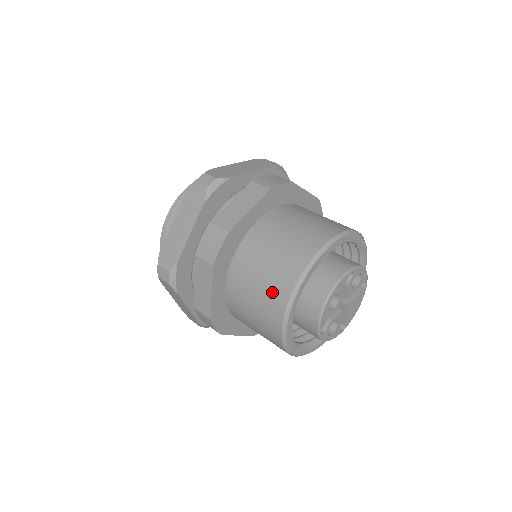
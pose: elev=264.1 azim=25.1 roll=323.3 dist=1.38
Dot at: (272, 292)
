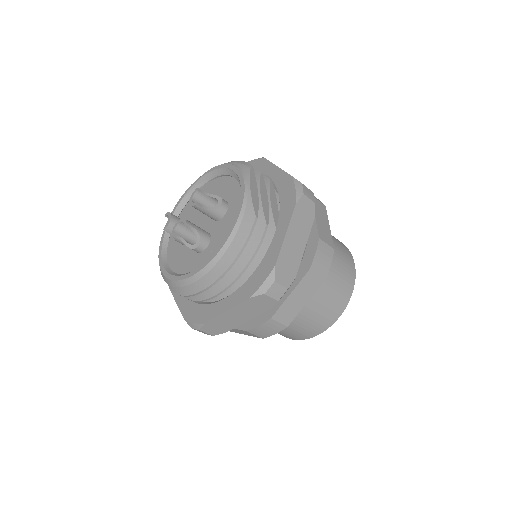
Dot at: (296, 335)
